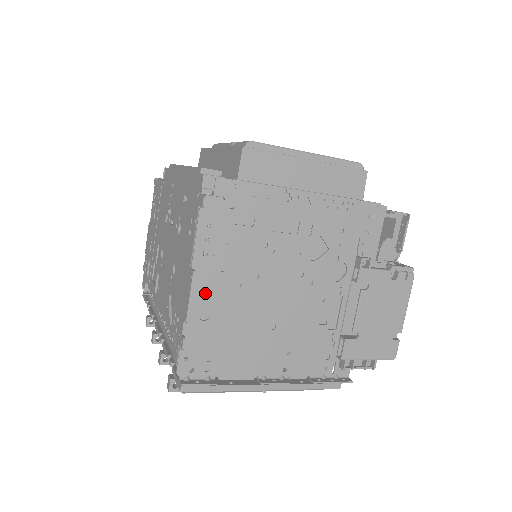
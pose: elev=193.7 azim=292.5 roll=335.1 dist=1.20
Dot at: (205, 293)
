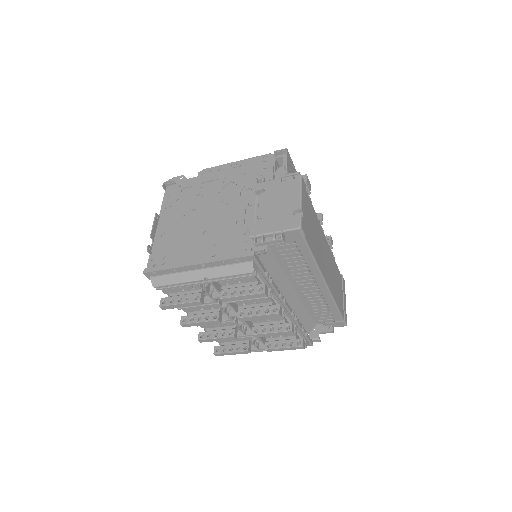
Dot at: (165, 225)
